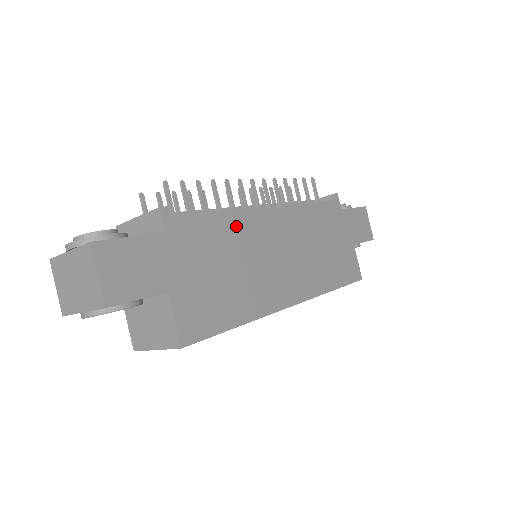
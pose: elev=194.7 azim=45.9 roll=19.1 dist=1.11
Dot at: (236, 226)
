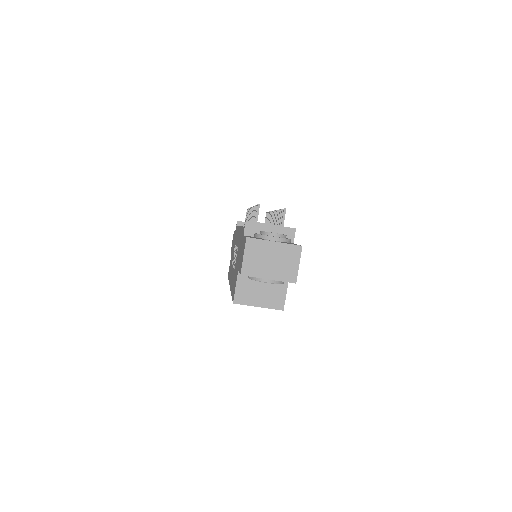
Dot at: occluded
